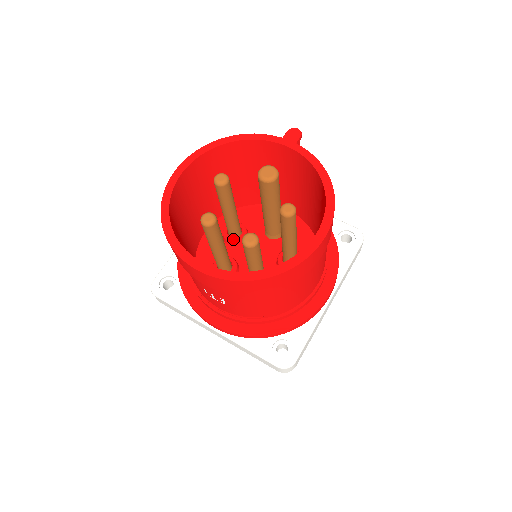
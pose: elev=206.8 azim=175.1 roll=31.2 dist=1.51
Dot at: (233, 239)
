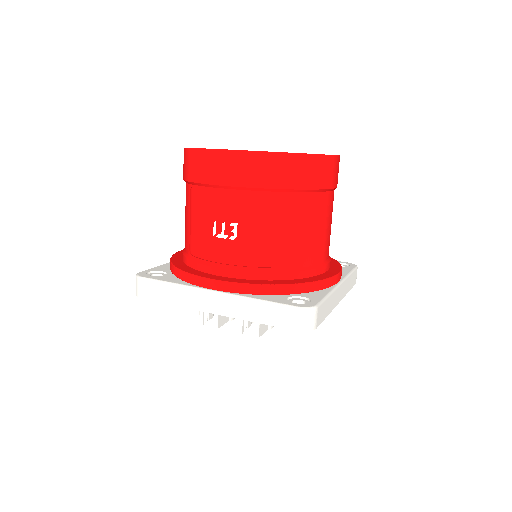
Dot at: occluded
